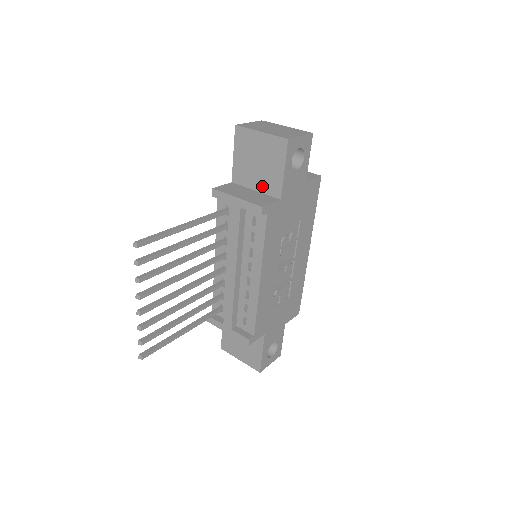
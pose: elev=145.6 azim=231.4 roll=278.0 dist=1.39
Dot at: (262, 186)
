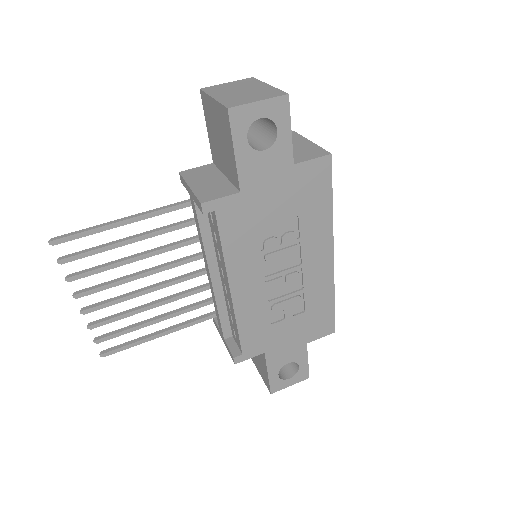
Dot at: (227, 171)
